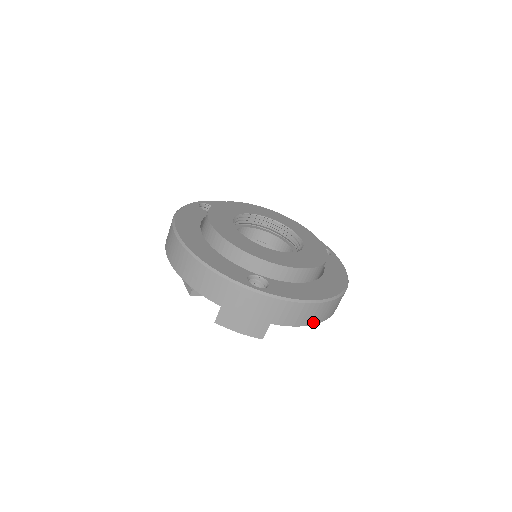
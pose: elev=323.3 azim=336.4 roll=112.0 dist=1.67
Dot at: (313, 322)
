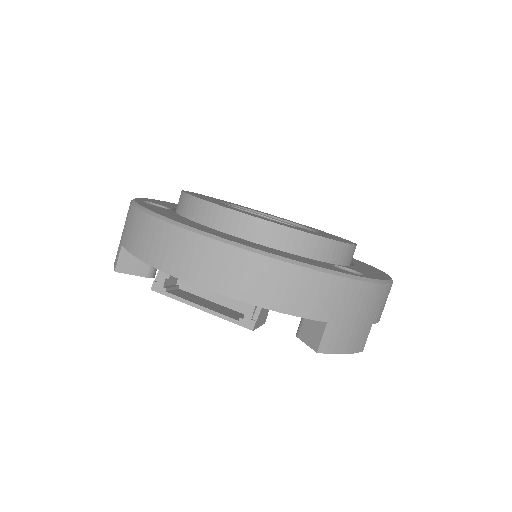
Dot at: occluded
